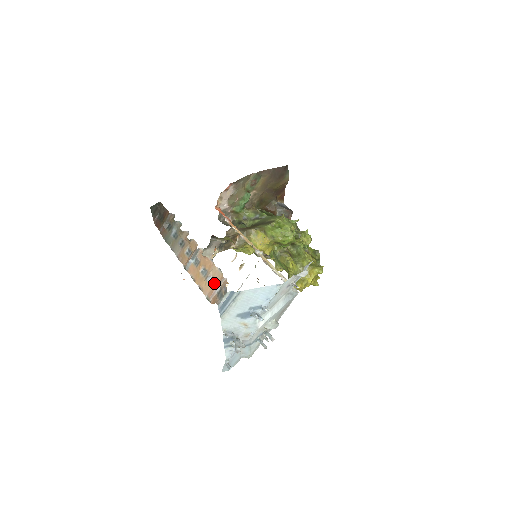
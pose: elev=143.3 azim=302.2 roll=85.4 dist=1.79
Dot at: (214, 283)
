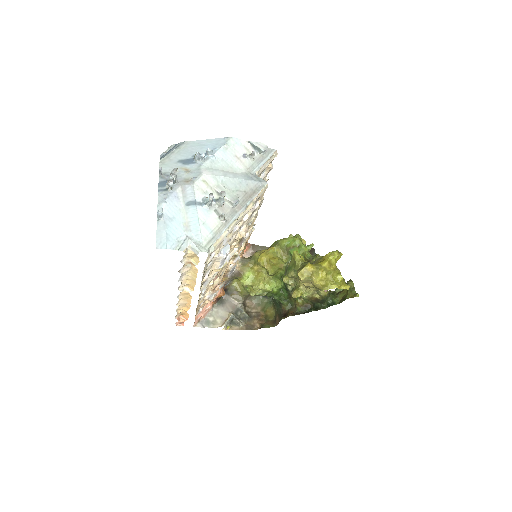
Dot at: occluded
